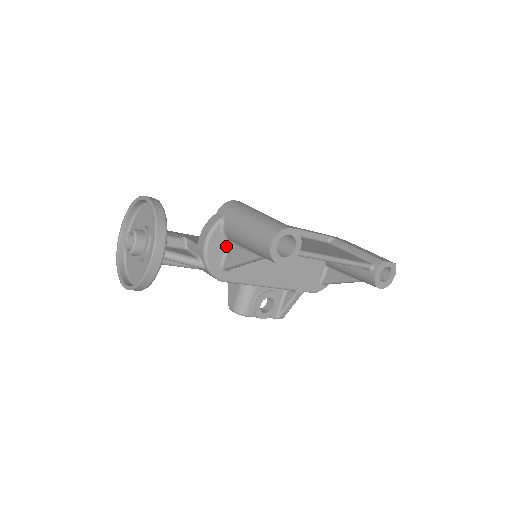
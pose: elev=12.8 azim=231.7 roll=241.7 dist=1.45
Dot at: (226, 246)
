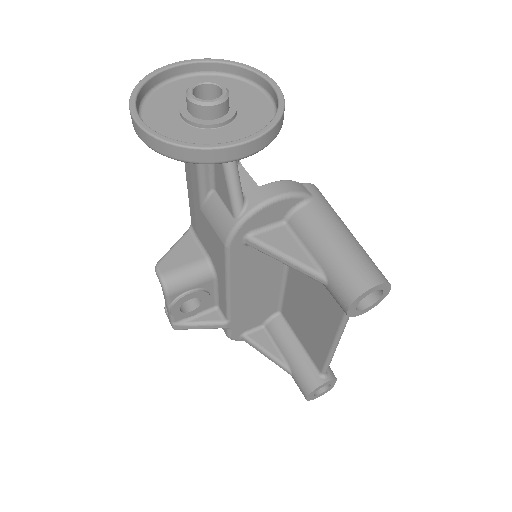
Dot at: (277, 222)
